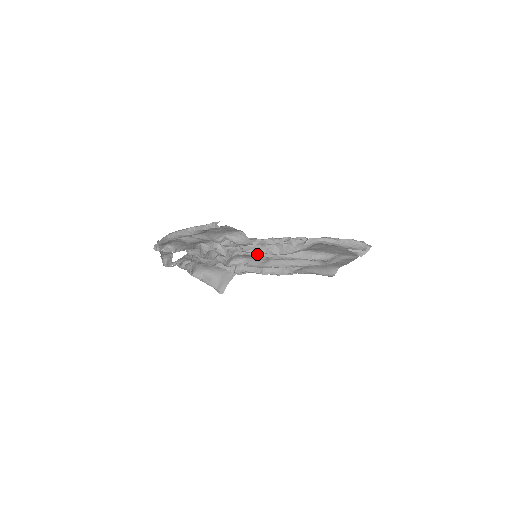
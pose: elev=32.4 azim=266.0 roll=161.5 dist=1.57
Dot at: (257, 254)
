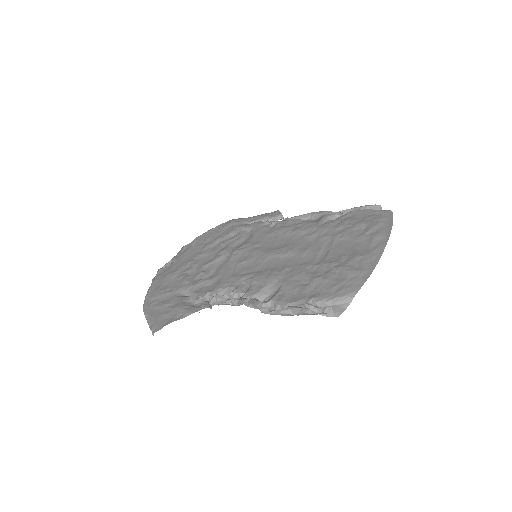
Dot at: occluded
